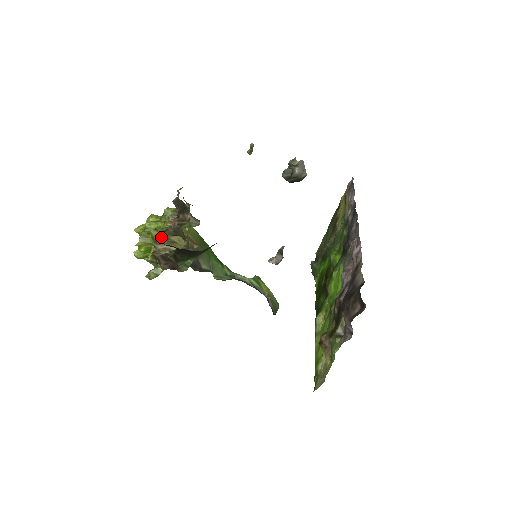
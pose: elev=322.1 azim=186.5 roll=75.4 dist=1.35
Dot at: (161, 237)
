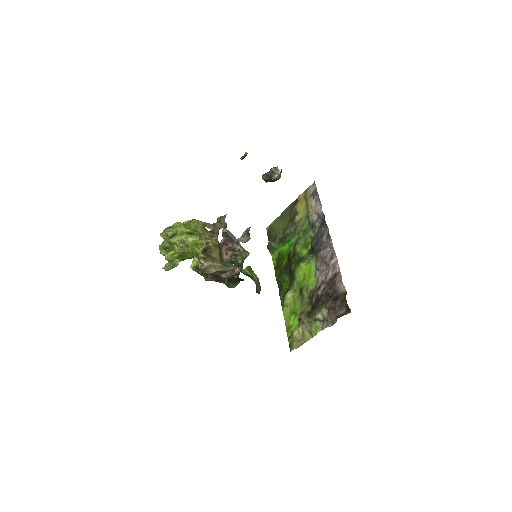
Dot at: (205, 255)
